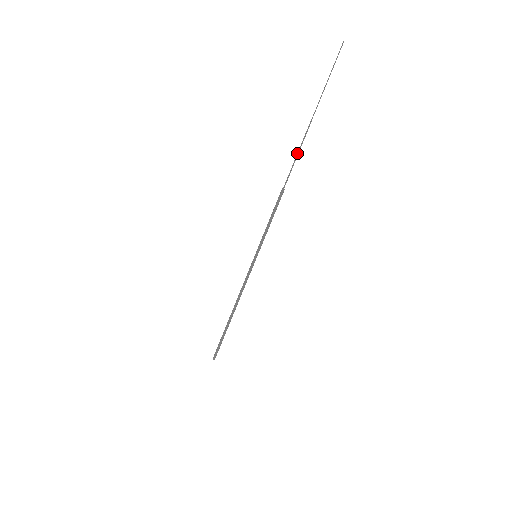
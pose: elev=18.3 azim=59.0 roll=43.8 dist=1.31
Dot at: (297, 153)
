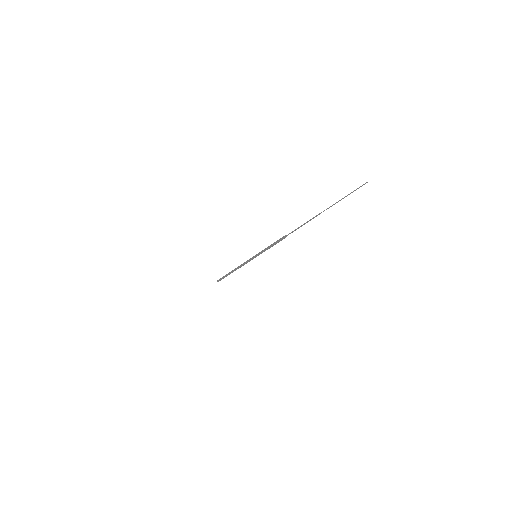
Dot at: (302, 225)
